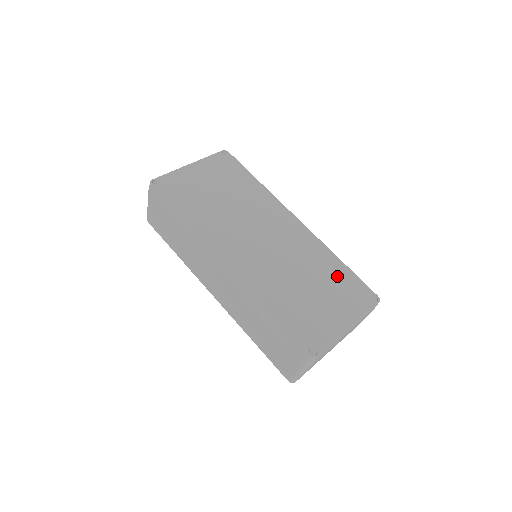
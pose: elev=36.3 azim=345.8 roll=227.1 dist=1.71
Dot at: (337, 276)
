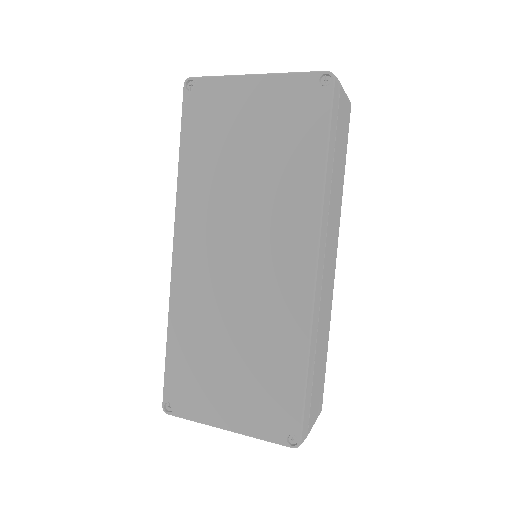
Dot at: (277, 376)
